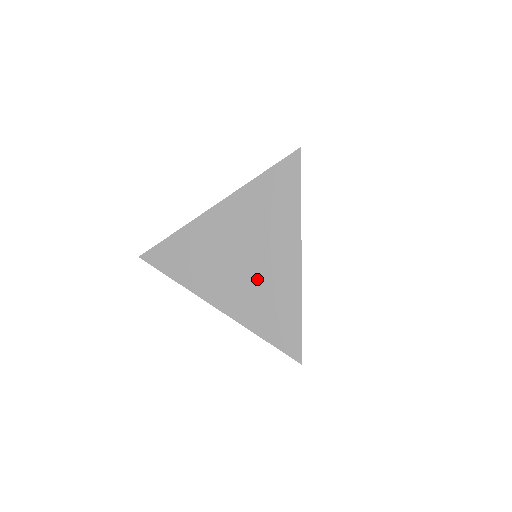
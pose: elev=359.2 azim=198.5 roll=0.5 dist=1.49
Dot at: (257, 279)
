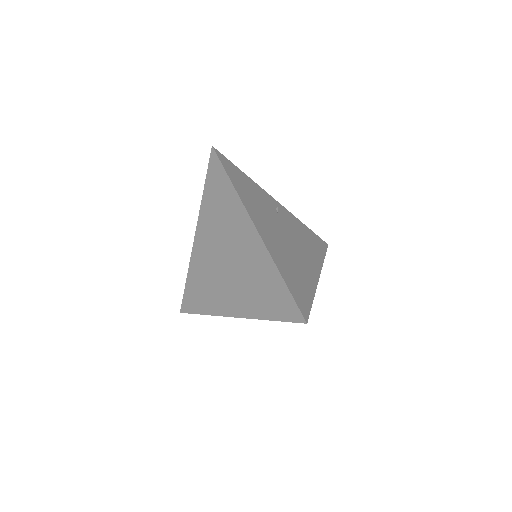
Dot at: (242, 271)
